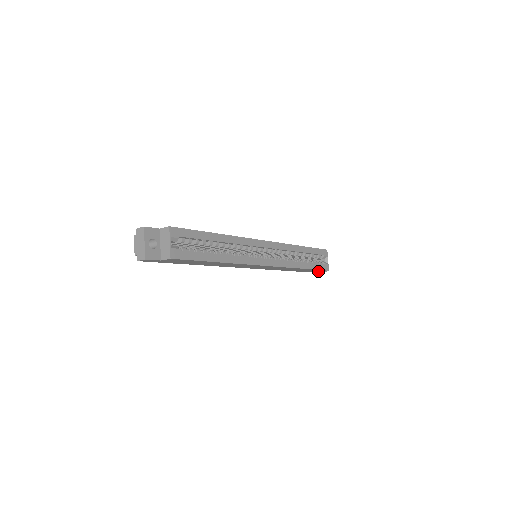
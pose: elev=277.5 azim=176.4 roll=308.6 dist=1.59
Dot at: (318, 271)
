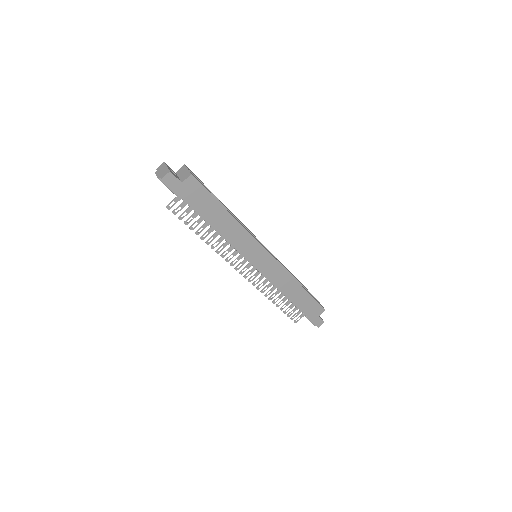
Dot at: (316, 313)
